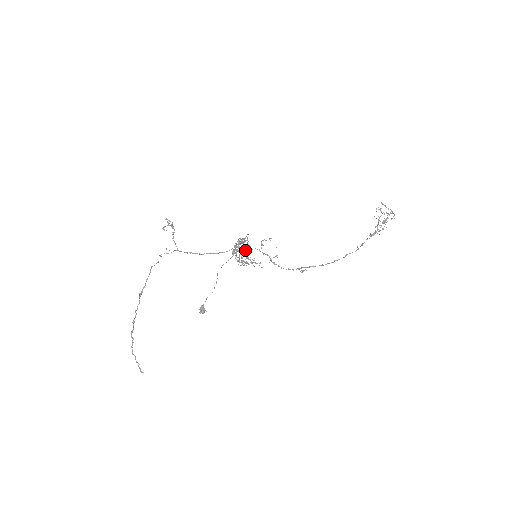
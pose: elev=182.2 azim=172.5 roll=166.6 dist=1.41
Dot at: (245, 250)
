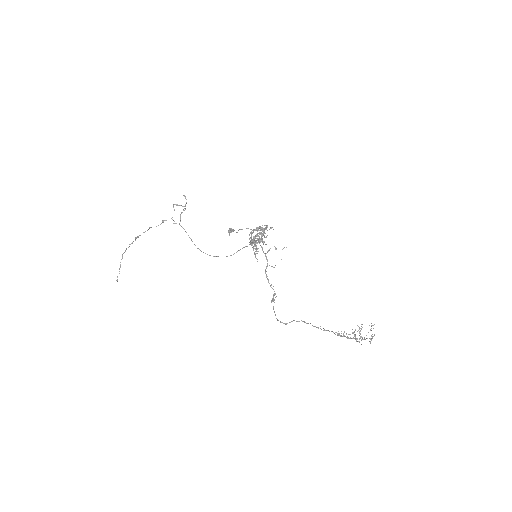
Dot at: (264, 236)
